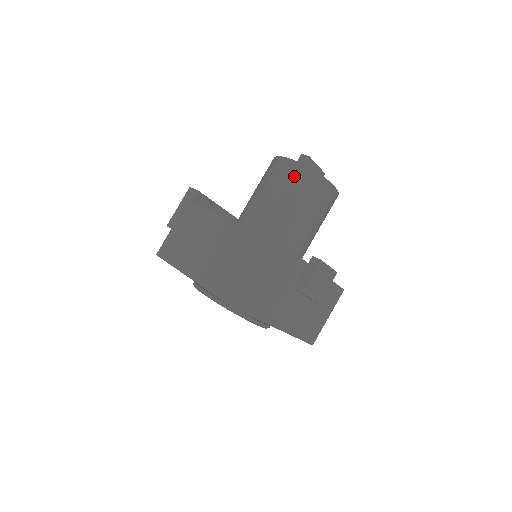
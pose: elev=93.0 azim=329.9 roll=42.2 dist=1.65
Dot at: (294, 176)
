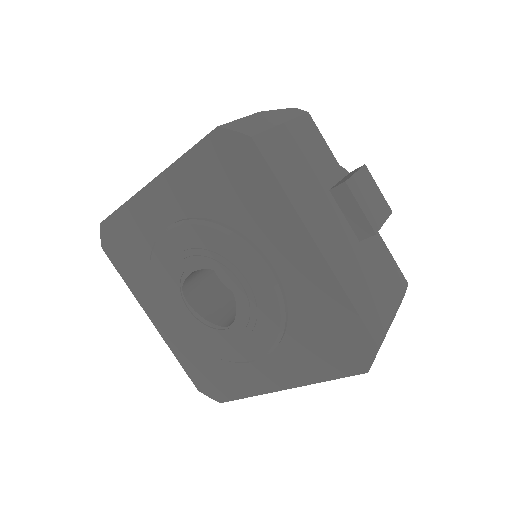
Dot at: occluded
